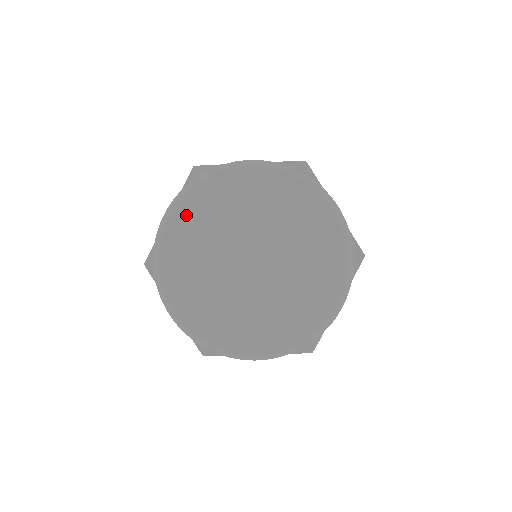
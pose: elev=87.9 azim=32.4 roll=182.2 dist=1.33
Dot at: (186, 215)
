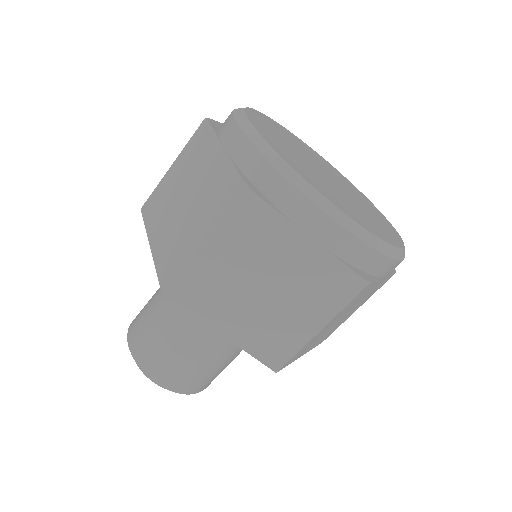
Dot at: (275, 123)
